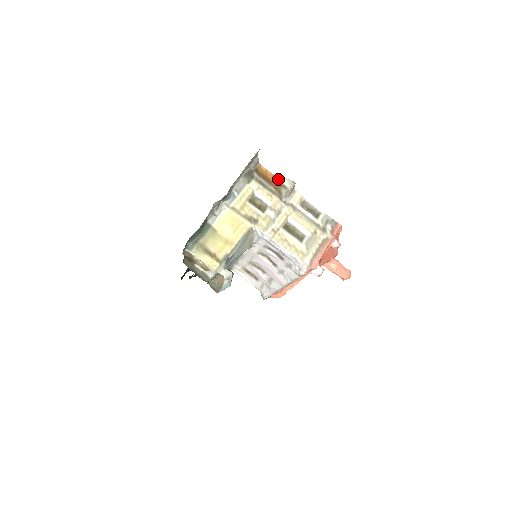
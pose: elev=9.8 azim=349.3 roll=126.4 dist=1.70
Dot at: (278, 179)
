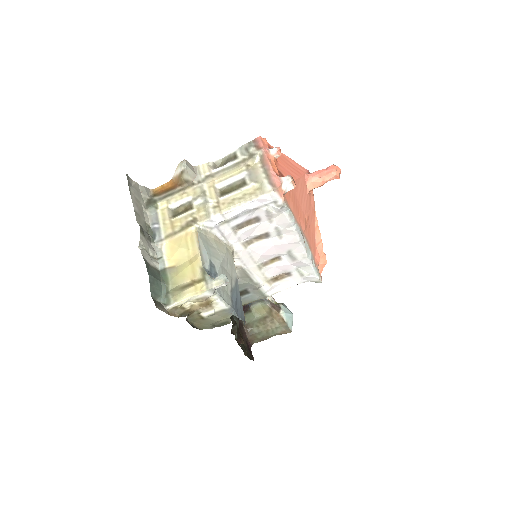
Dot at: (174, 178)
